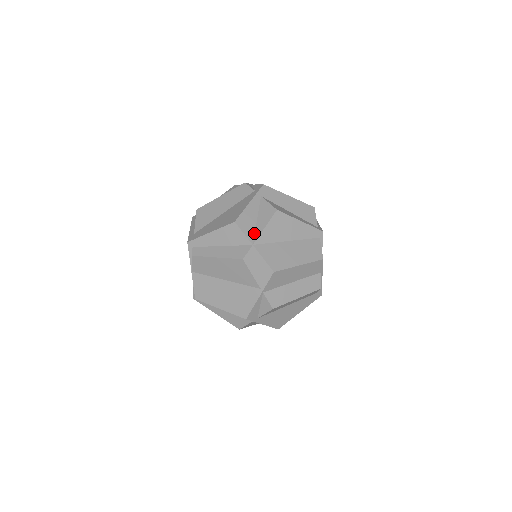
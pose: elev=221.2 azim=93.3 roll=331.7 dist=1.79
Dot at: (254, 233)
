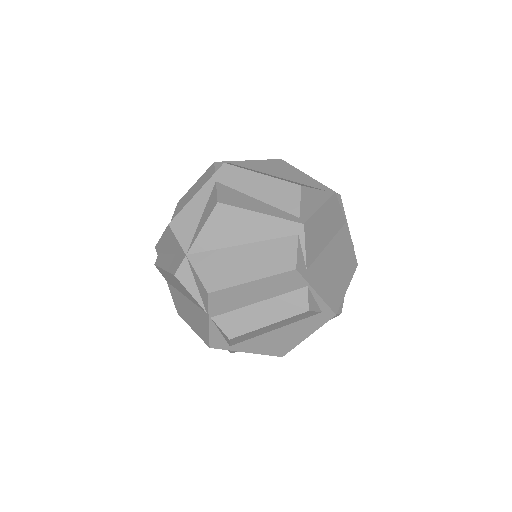
Dot at: (192, 237)
